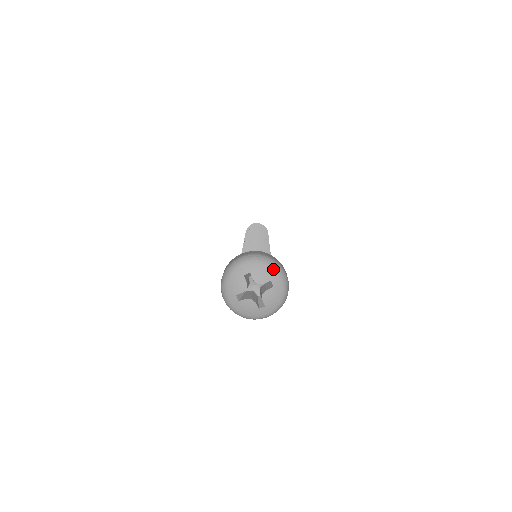
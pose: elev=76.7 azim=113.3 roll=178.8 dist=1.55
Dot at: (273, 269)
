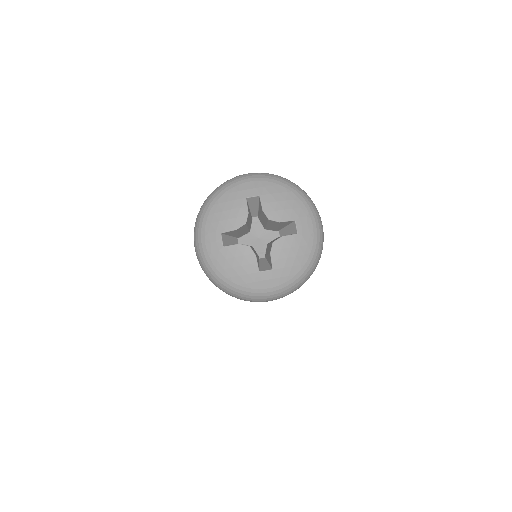
Dot at: (303, 202)
